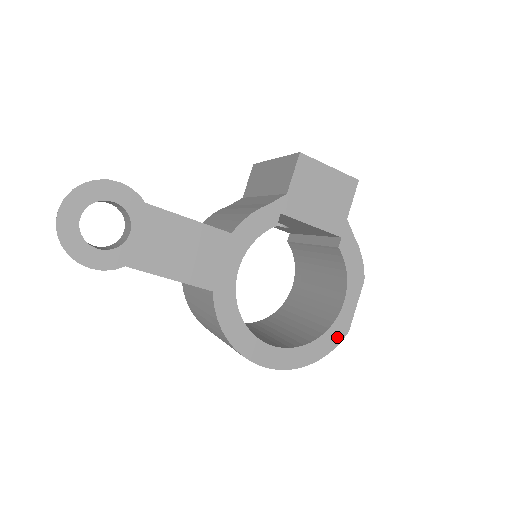
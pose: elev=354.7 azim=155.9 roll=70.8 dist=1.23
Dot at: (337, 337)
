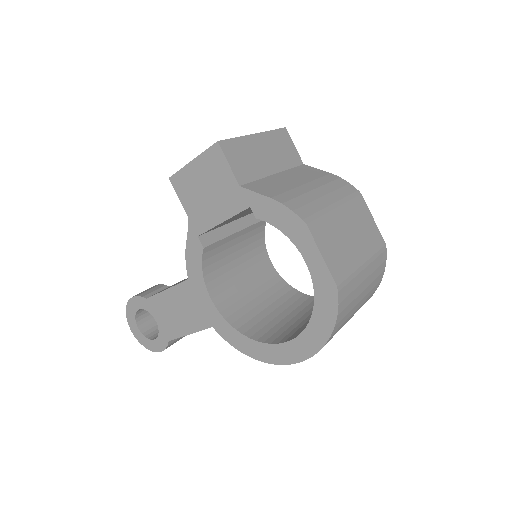
Dot at: (330, 301)
